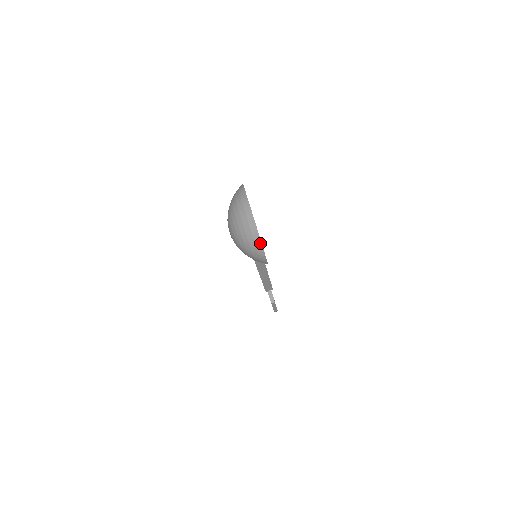
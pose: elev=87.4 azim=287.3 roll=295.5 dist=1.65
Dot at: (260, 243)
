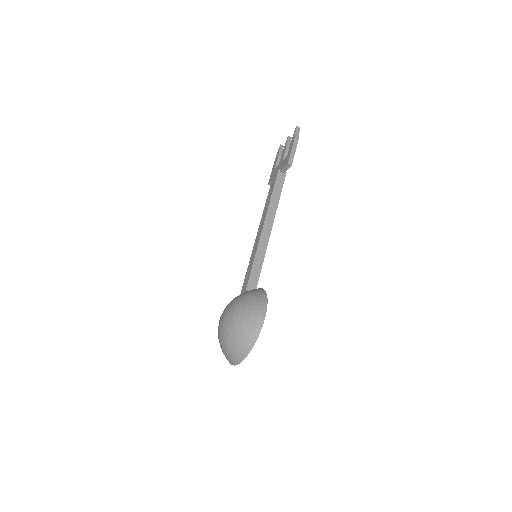
Dot at: occluded
